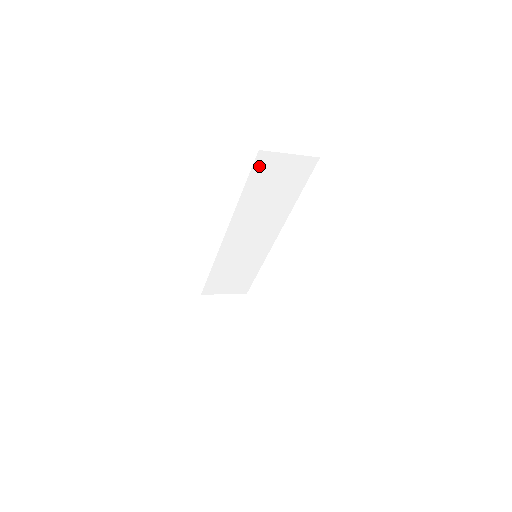
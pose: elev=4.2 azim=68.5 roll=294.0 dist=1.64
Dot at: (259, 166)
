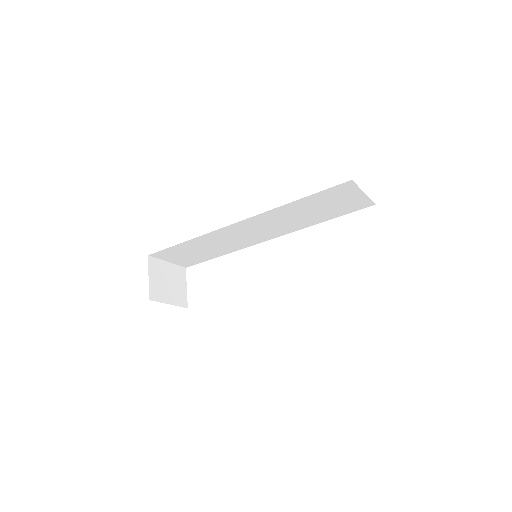
Dot at: (335, 190)
